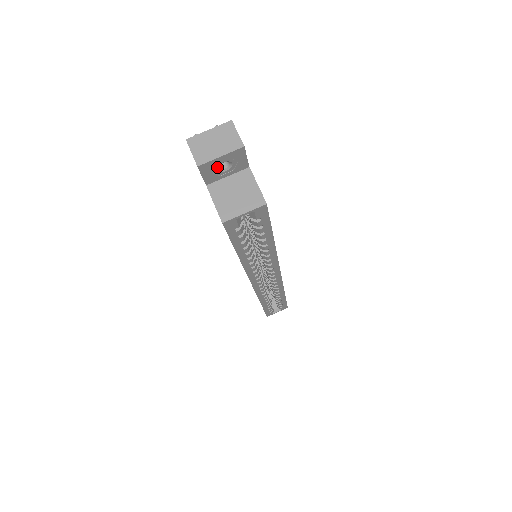
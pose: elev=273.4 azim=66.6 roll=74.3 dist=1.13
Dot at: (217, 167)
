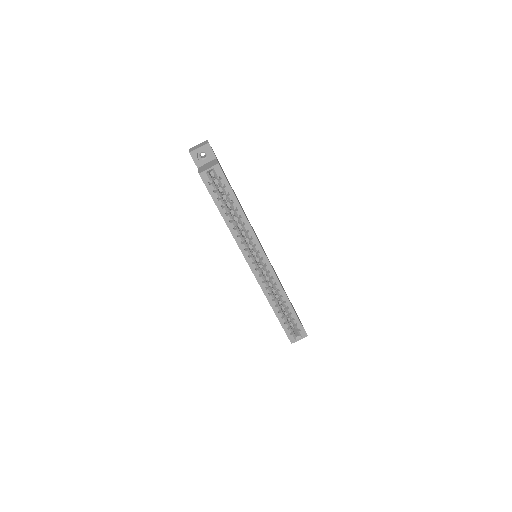
Dot at: (200, 156)
